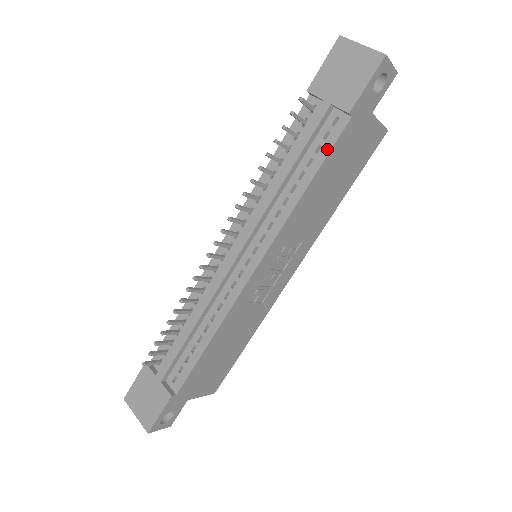
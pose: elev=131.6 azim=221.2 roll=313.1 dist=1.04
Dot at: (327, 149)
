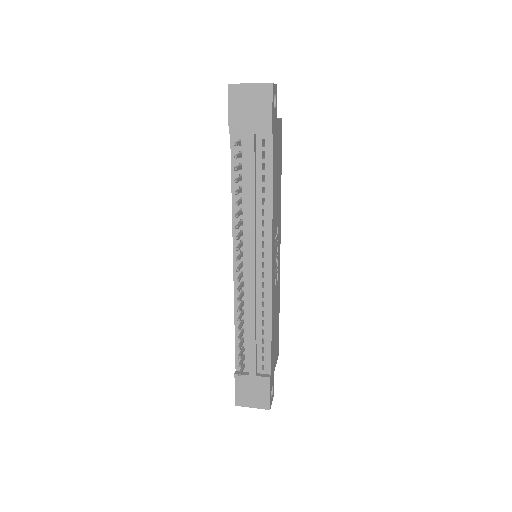
Dot at: (270, 164)
